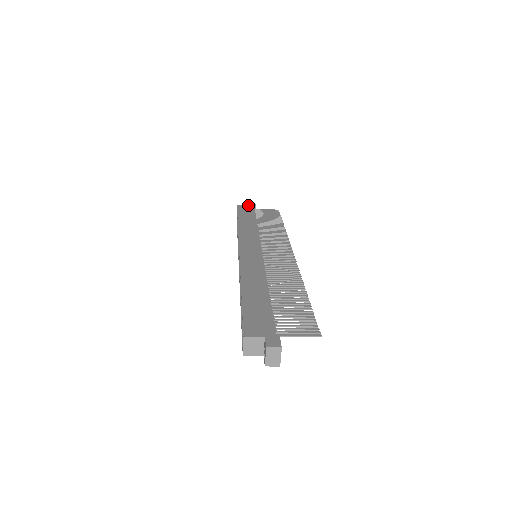
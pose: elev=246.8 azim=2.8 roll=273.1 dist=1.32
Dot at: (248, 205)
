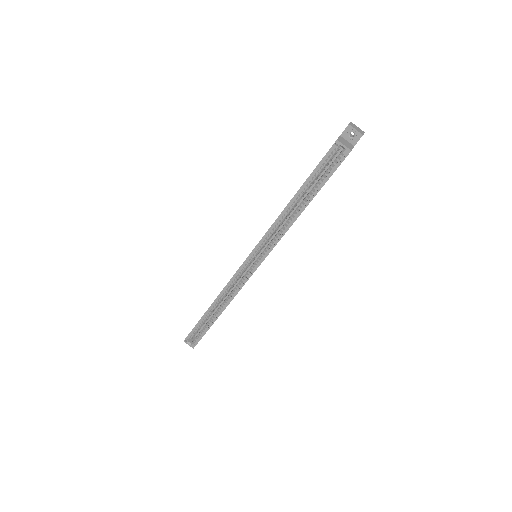
Dot at: occluded
